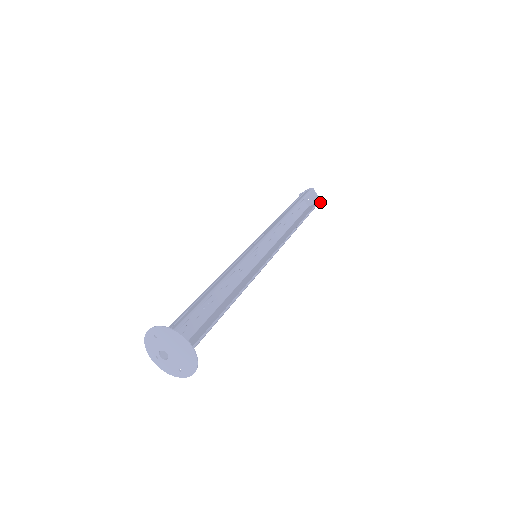
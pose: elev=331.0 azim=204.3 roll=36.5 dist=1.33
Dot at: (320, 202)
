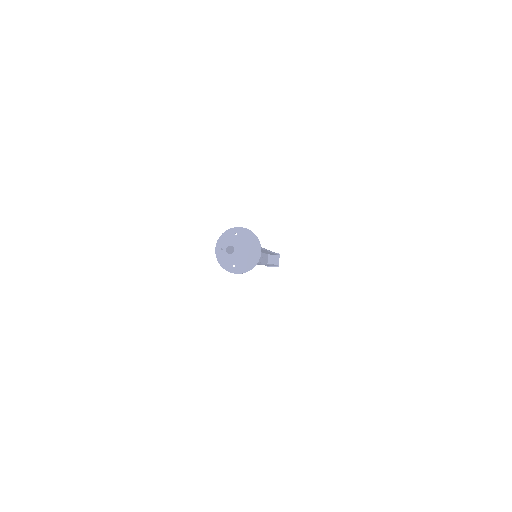
Dot at: (278, 266)
